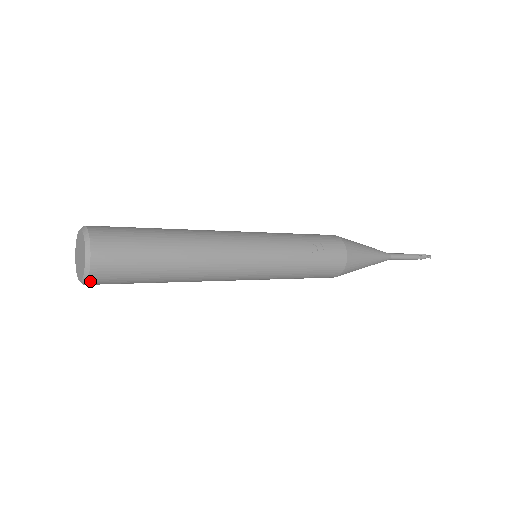
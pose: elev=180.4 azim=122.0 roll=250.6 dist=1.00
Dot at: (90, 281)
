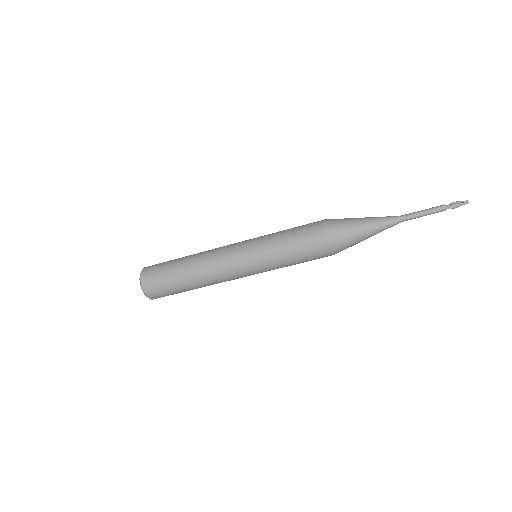
Dot at: (147, 294)
